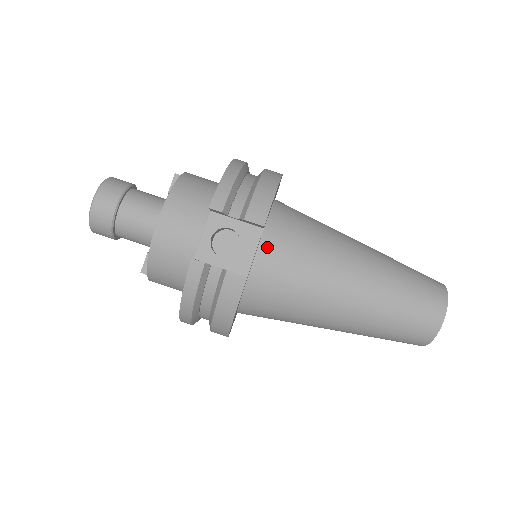
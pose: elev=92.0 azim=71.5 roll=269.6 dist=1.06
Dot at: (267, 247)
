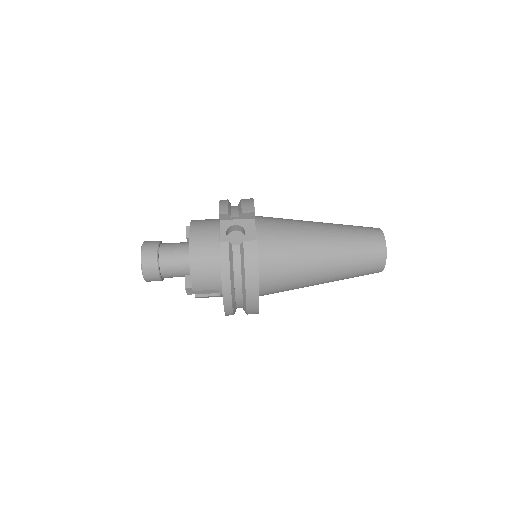
Dot at: (261, 230)
